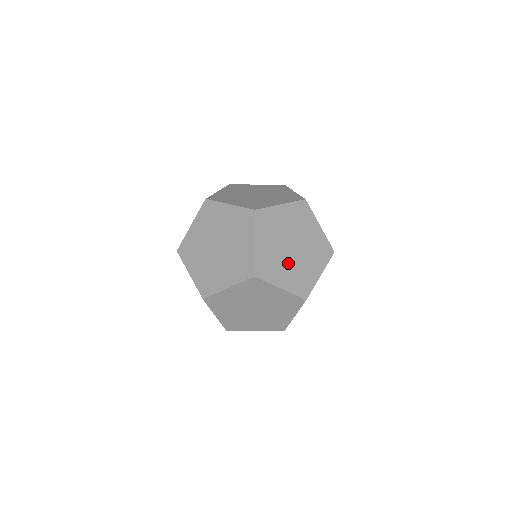
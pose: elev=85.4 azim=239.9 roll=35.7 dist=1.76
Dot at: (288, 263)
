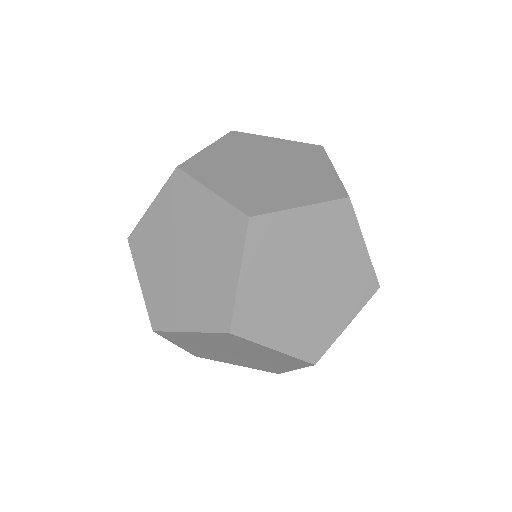
Dot at: (295, 308)
